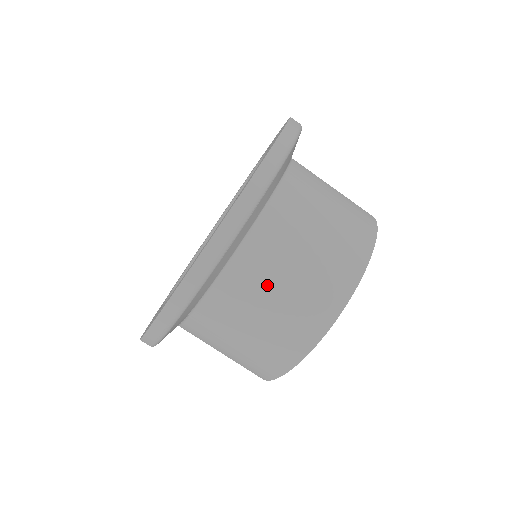
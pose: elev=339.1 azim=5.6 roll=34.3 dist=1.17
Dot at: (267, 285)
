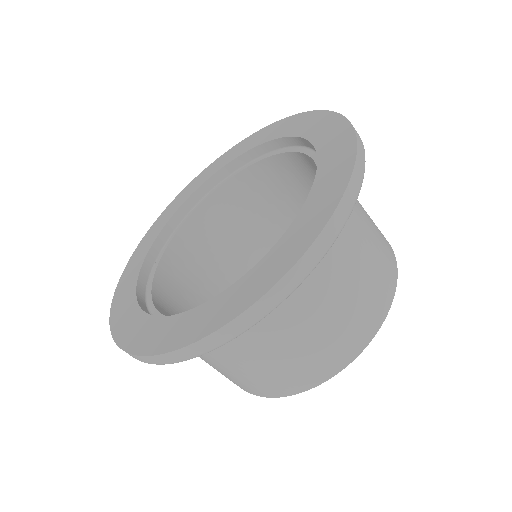
Dot at: (358, 239)
